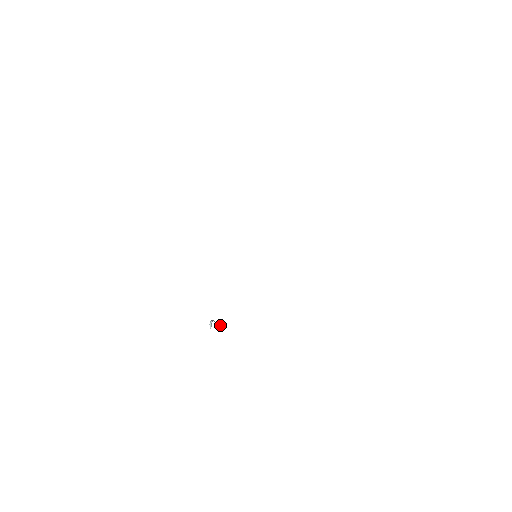
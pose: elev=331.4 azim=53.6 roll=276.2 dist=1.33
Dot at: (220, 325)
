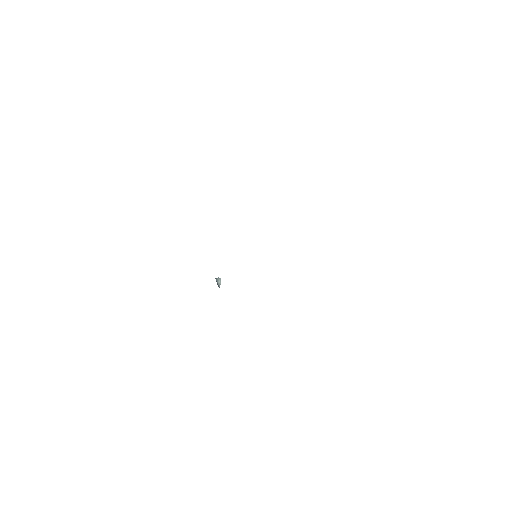
Dot at: (219, 285)
